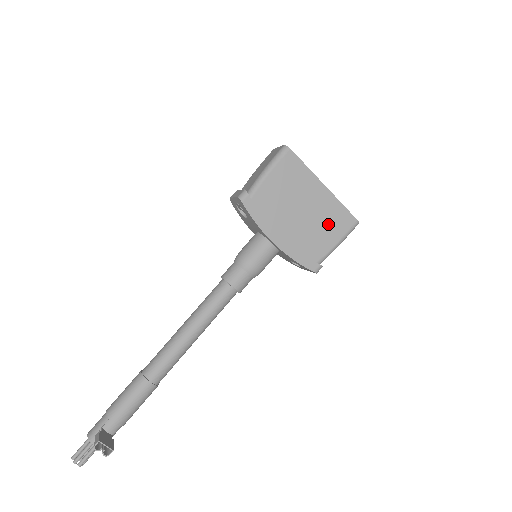
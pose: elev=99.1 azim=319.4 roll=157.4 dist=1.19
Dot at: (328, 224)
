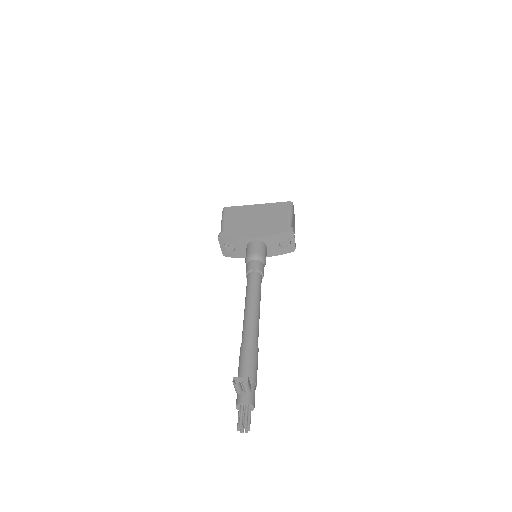
Dot at: (275, 213)
